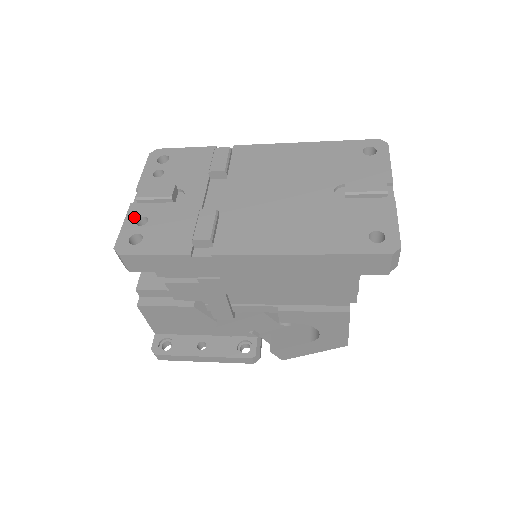
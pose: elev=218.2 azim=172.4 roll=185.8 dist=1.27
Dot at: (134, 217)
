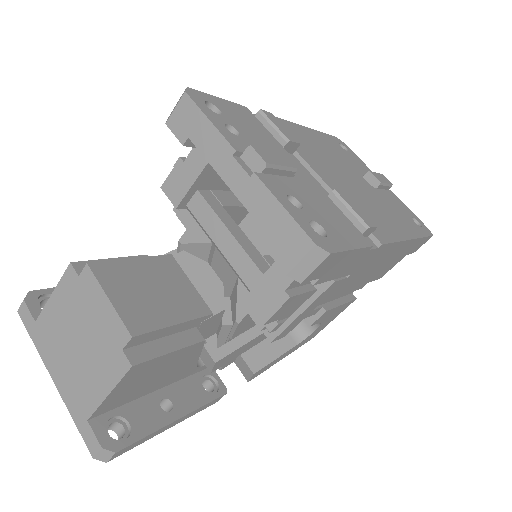
Dot at: (282, 195)
